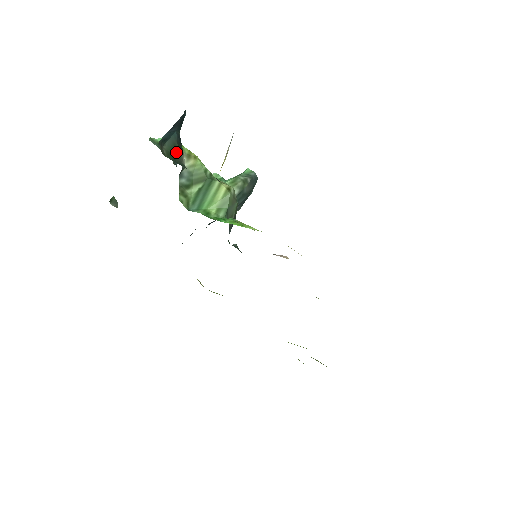
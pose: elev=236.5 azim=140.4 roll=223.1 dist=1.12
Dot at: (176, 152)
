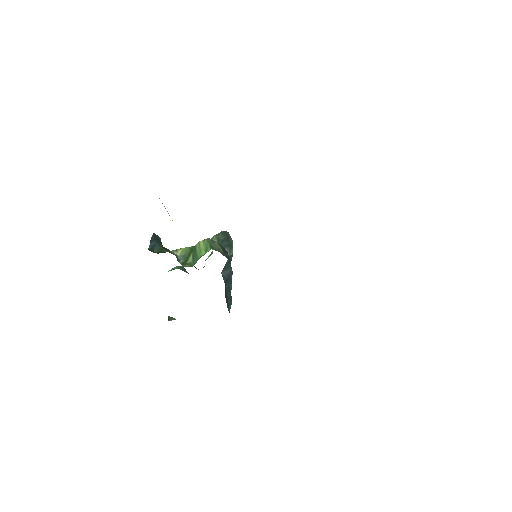
Dot at: (164, 251)
